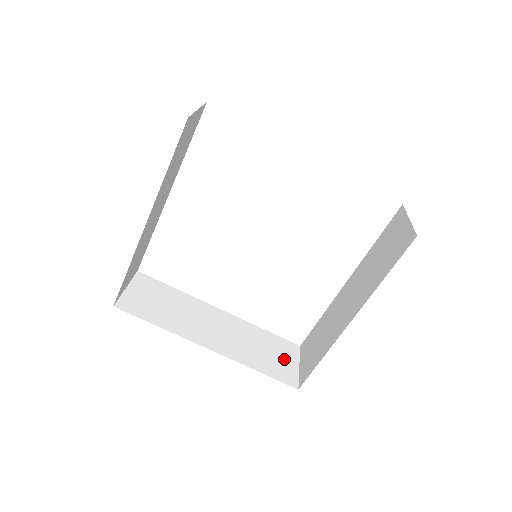
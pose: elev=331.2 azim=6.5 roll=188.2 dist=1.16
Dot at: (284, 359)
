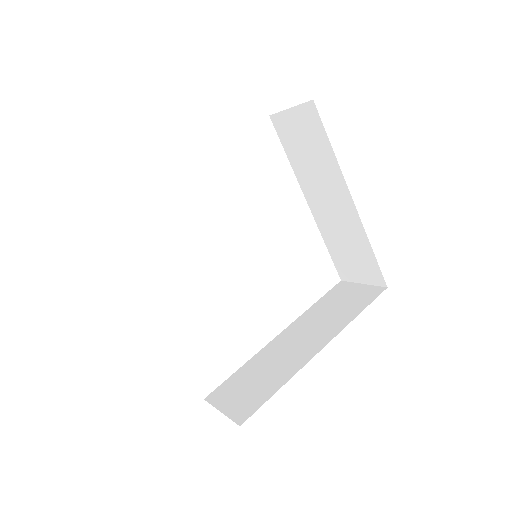
Dot at: (351, 294)
